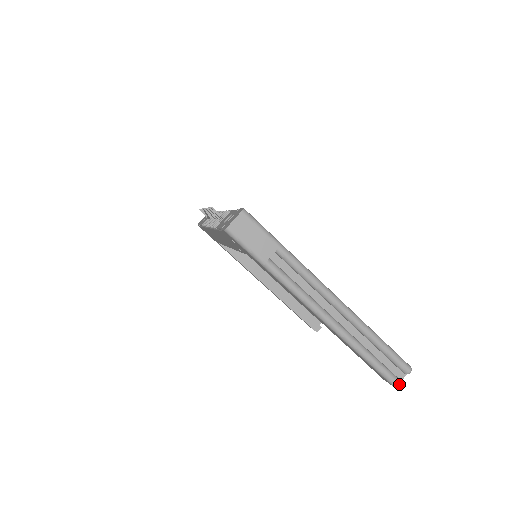
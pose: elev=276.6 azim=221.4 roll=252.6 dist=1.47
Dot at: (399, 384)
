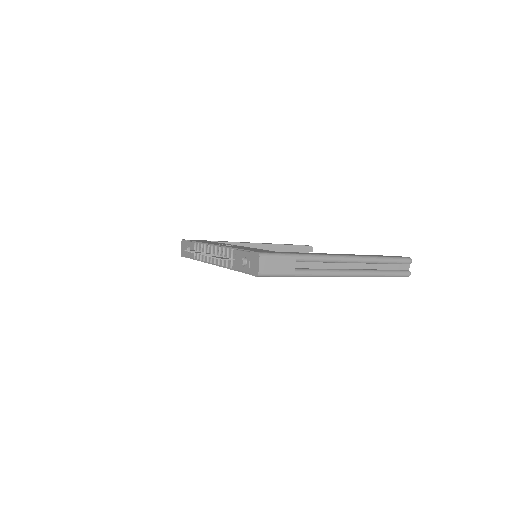
Dot at: (410, 274)
